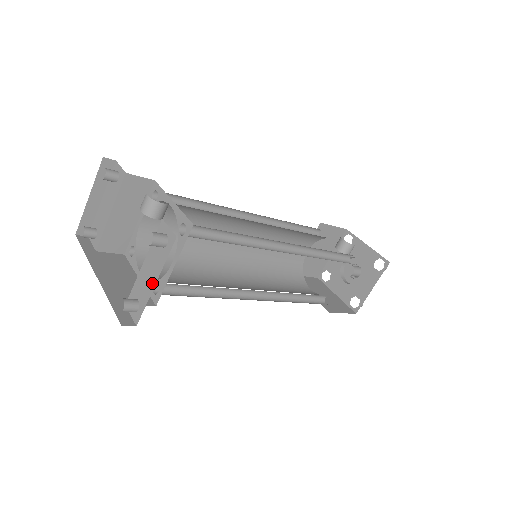
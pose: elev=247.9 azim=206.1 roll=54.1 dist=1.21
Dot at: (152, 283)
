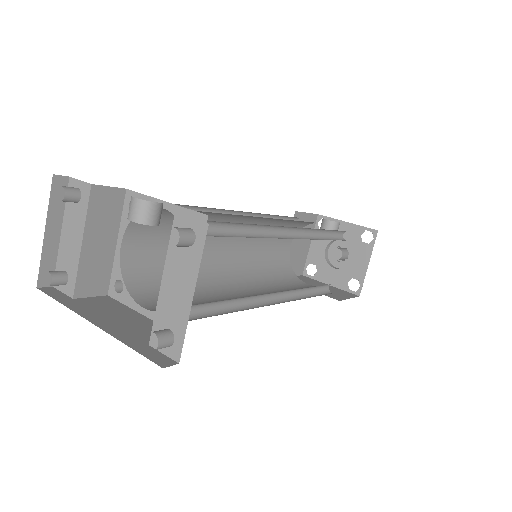
Dot at: (187, 298)
